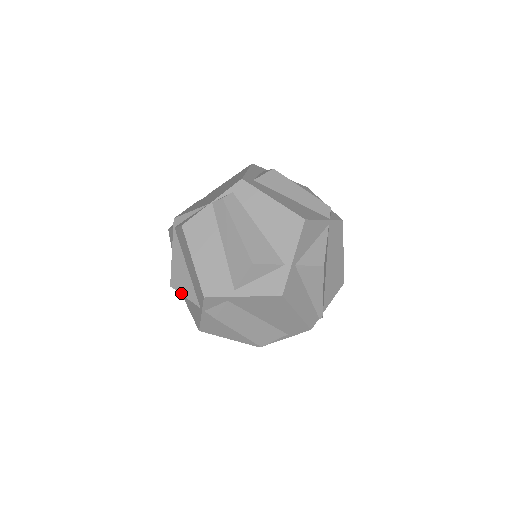
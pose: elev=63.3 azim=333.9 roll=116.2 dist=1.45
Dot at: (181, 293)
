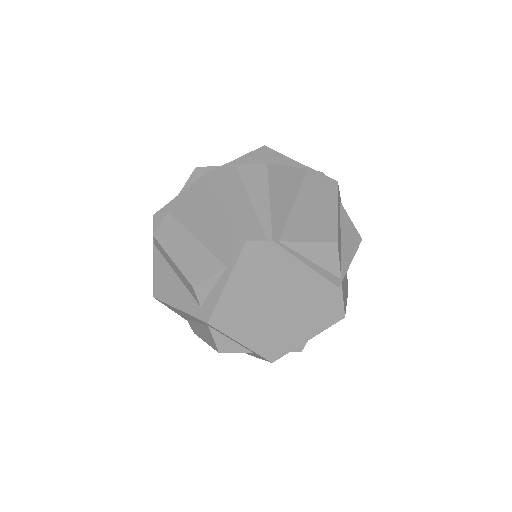
Dot at: occluded
